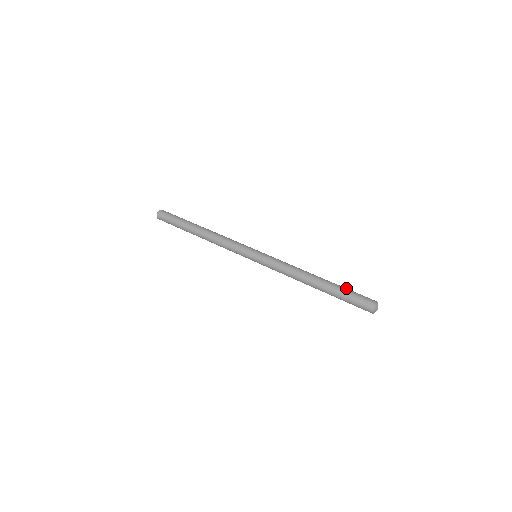
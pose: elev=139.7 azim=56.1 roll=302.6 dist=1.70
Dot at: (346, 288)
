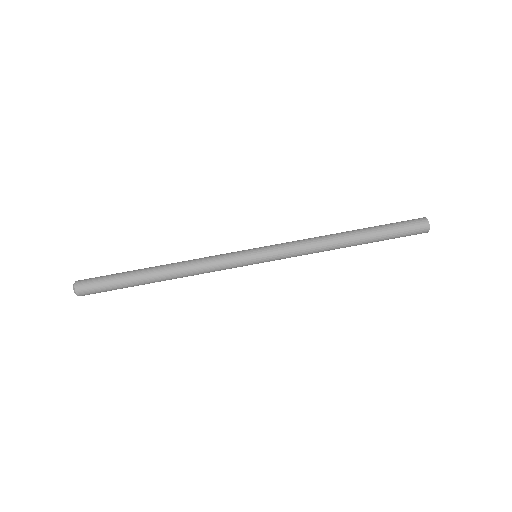
Dot at: (386, 226)
